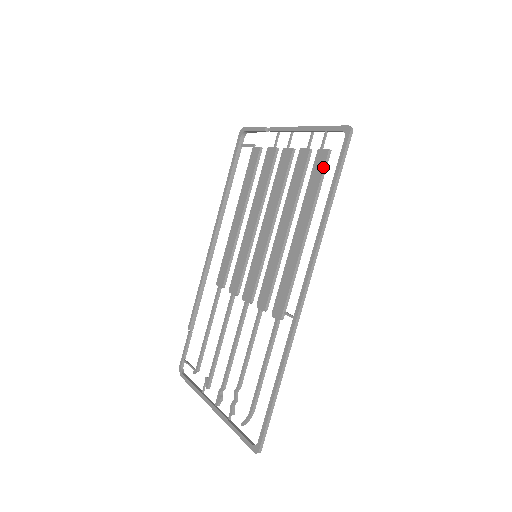
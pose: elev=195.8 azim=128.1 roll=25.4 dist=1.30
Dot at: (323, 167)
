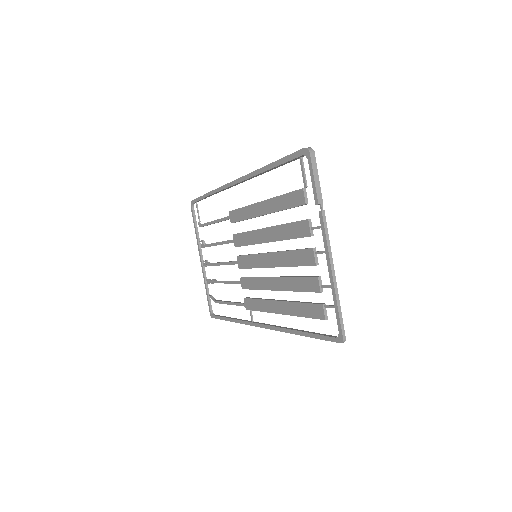
Dot at: (314, 318)
